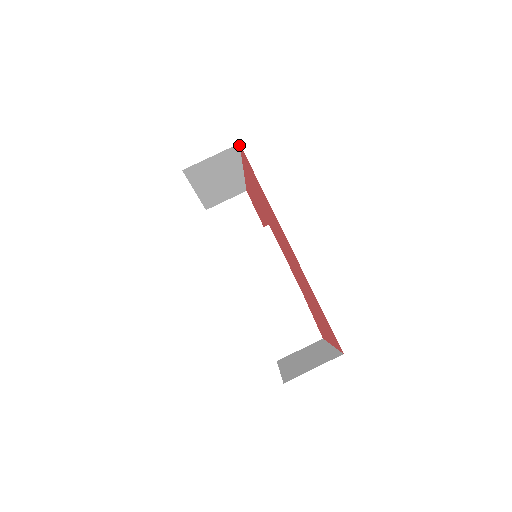
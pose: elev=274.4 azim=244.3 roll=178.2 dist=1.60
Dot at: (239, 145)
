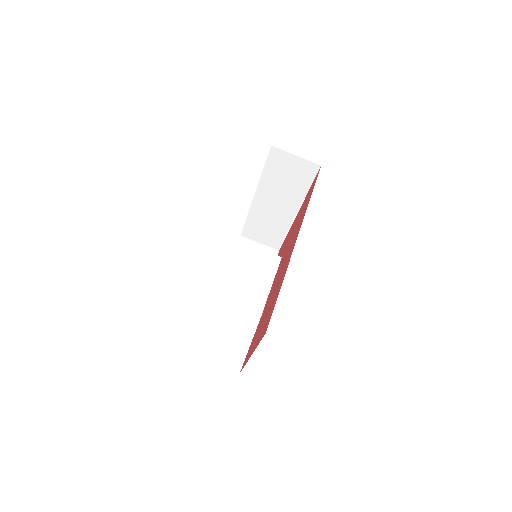
Dot at: (319, 168)
